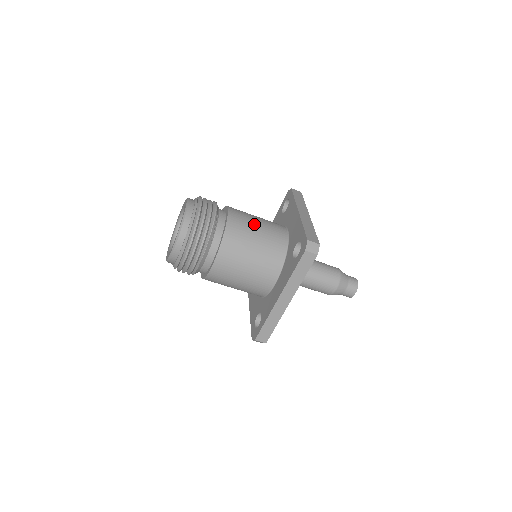
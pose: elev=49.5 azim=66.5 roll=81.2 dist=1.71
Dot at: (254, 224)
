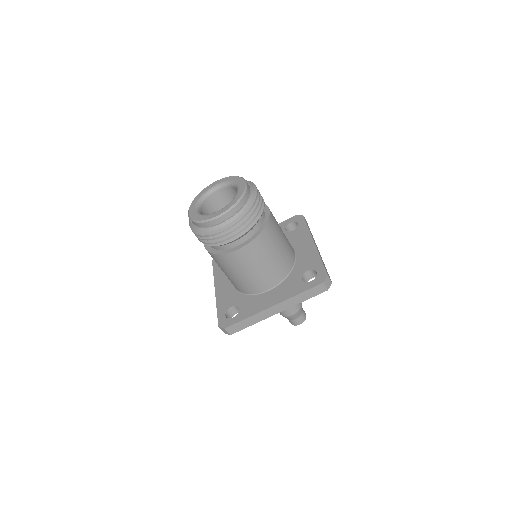
Dot at: (281, 233)
